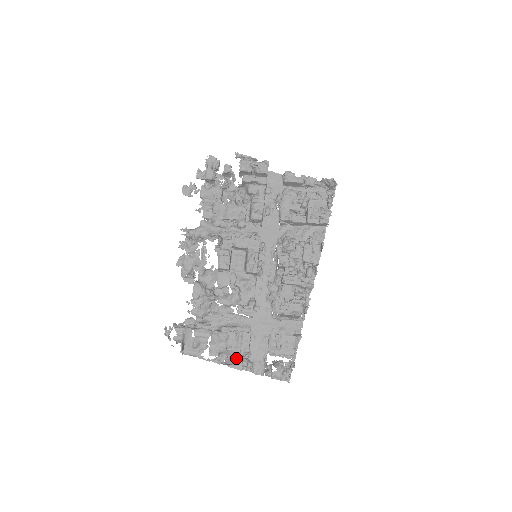
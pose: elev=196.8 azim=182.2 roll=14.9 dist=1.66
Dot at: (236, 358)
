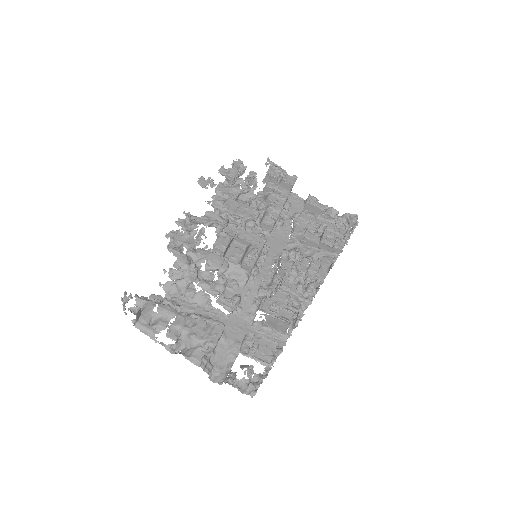
Dot at: (197, 349)
